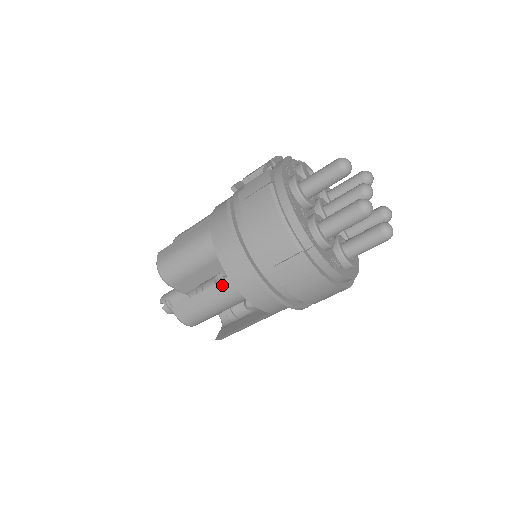
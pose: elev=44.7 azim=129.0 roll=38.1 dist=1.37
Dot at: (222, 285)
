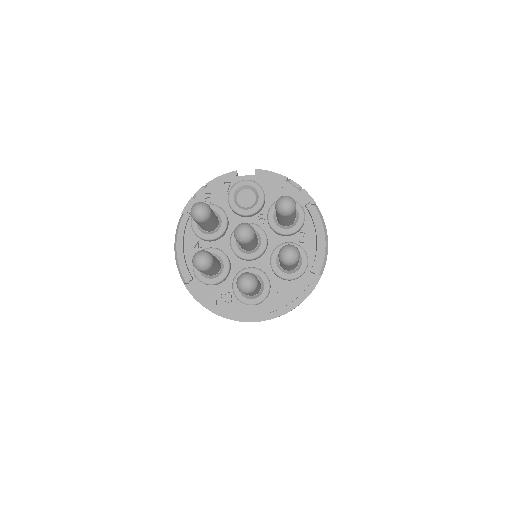
Dot at: occluded
